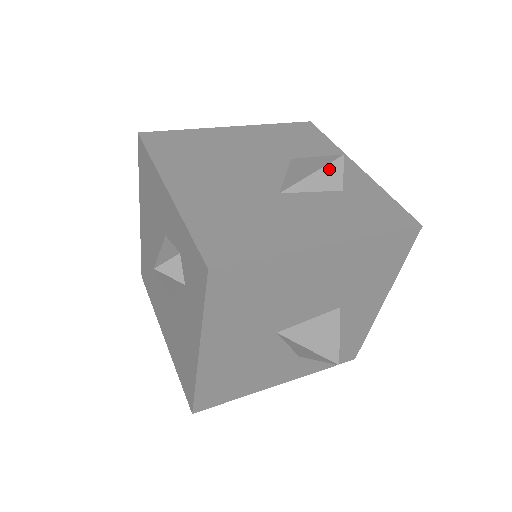
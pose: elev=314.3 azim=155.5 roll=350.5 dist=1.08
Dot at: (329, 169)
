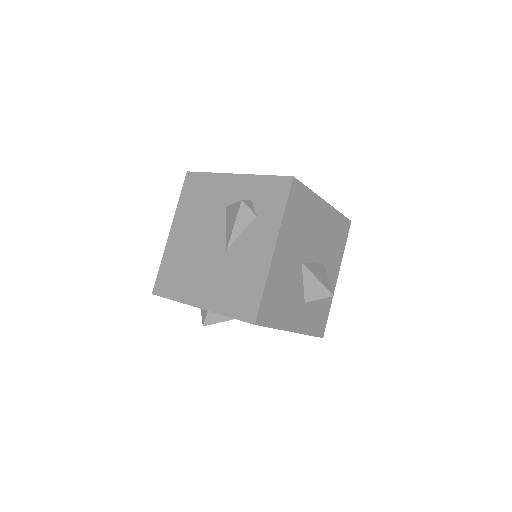
Dot at: occluded
